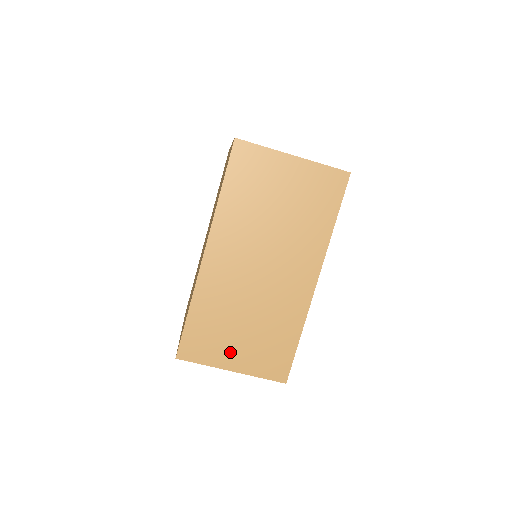
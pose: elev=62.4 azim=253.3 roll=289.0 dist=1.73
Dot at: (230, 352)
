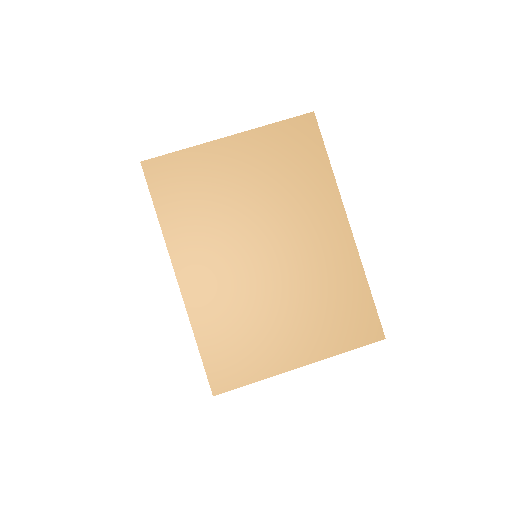
Dot at: occluded
